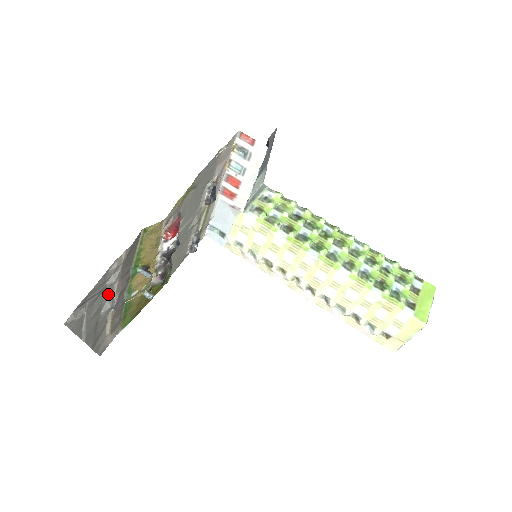
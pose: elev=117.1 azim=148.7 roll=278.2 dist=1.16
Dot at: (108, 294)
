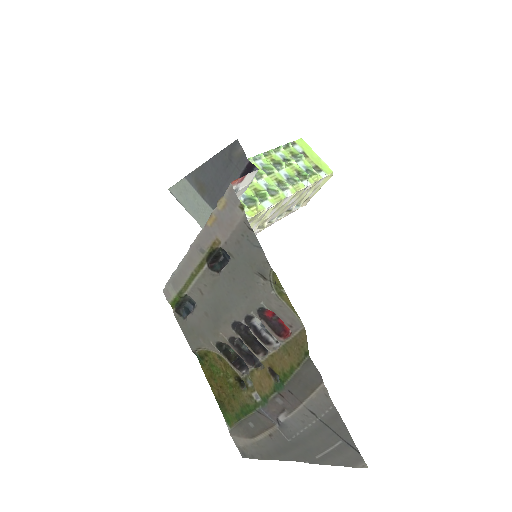
Dot at: (304, 421)
